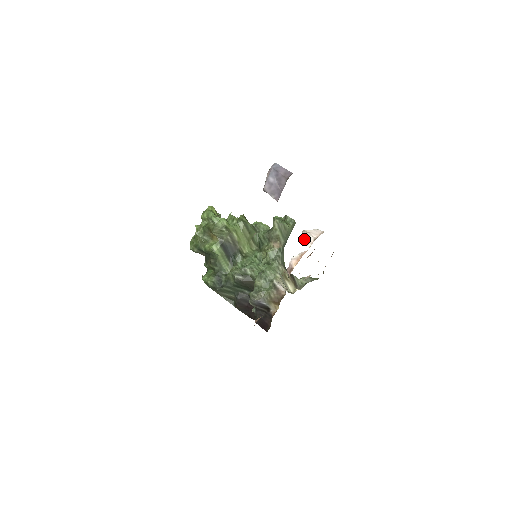
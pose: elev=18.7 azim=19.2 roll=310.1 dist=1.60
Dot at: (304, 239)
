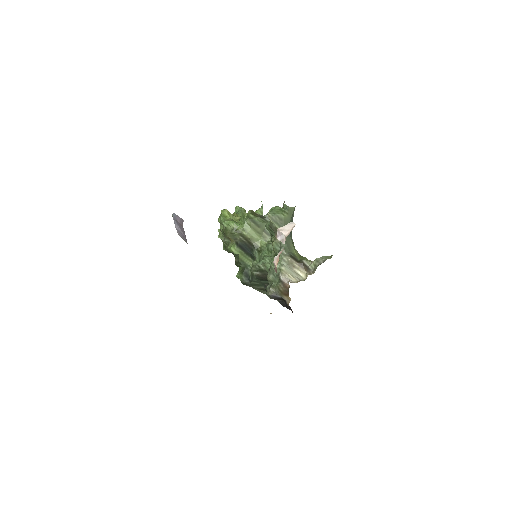
Dot at: (279, 238)
